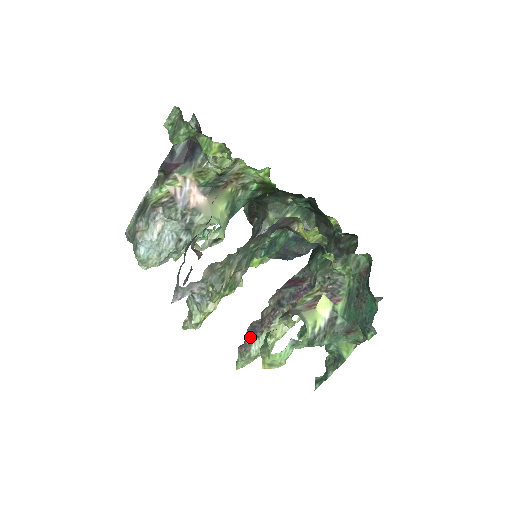
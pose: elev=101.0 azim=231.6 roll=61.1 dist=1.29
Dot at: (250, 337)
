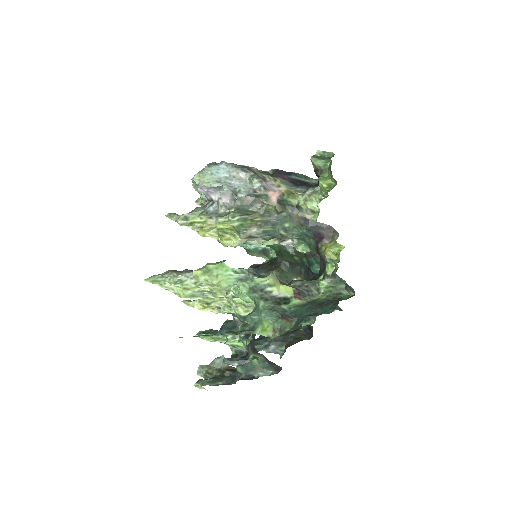
Dot at: occluded
